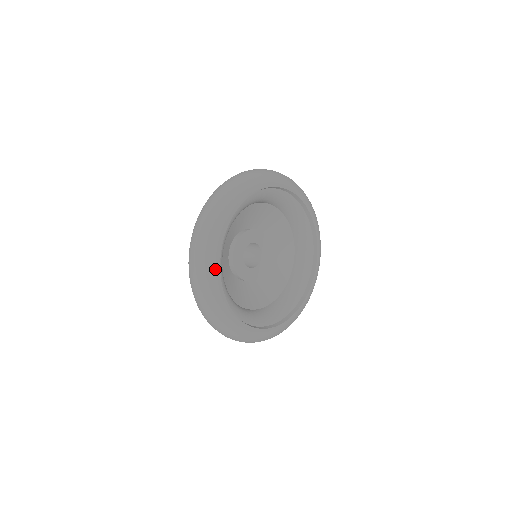
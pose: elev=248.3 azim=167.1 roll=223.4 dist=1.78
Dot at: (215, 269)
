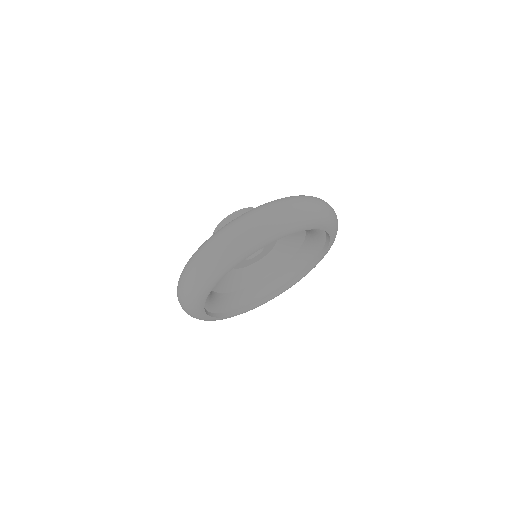
Dot at: (214, 282)
